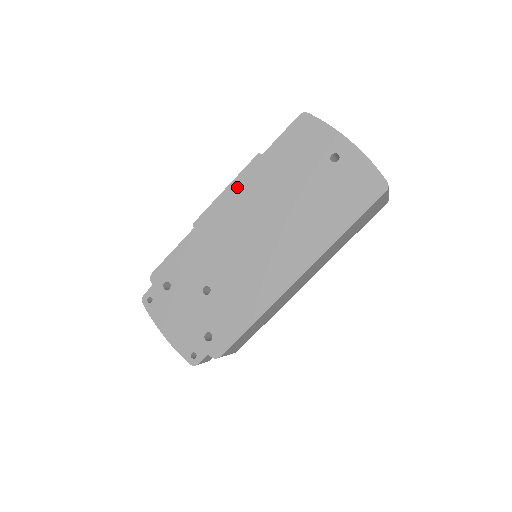
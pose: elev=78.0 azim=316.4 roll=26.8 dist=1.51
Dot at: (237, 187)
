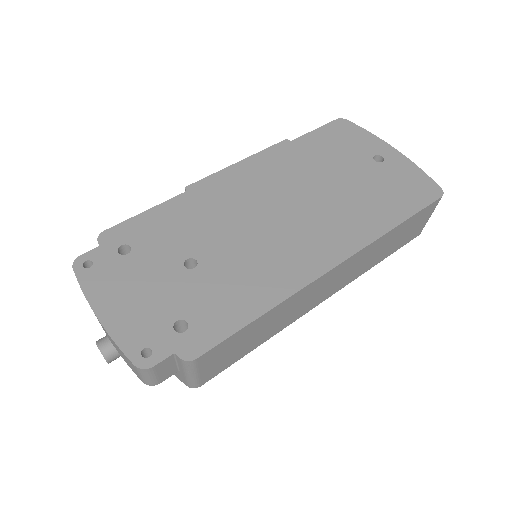
Dot at: (255, 162)
